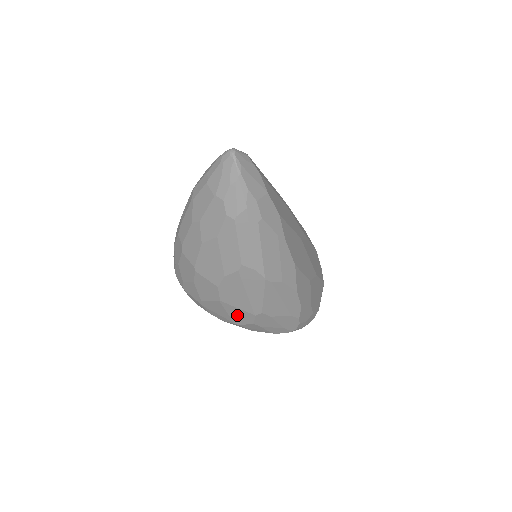
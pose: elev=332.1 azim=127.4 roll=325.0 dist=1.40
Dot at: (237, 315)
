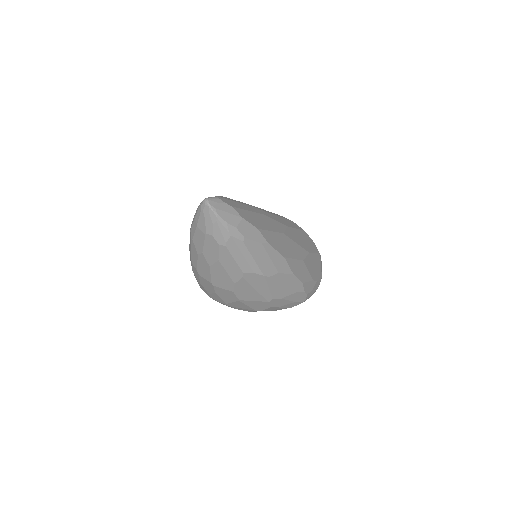
Dot at: (256, 305)
